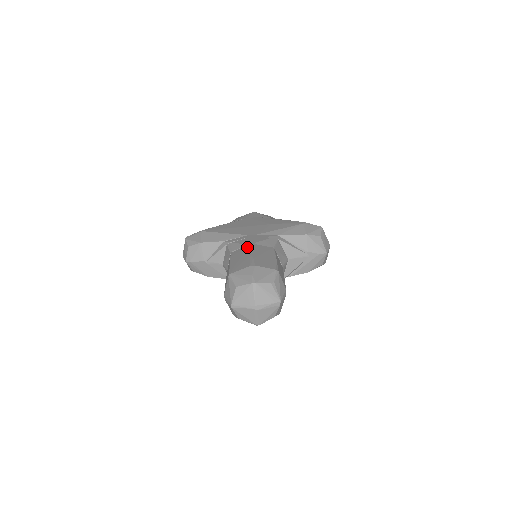
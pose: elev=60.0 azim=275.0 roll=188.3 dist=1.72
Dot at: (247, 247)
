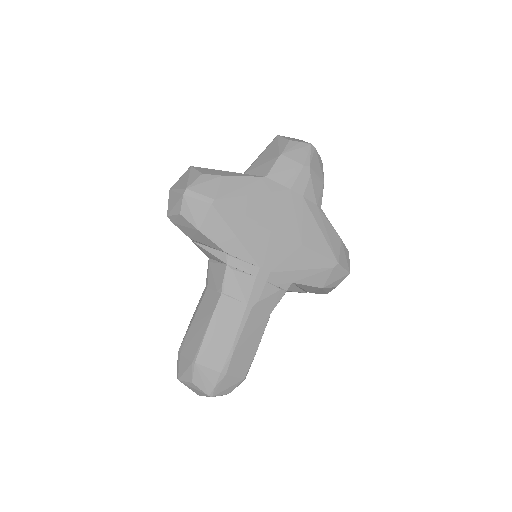
Dot at: (241, 311)
